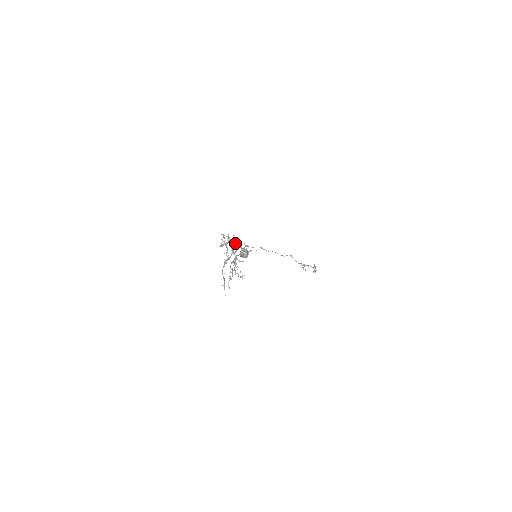
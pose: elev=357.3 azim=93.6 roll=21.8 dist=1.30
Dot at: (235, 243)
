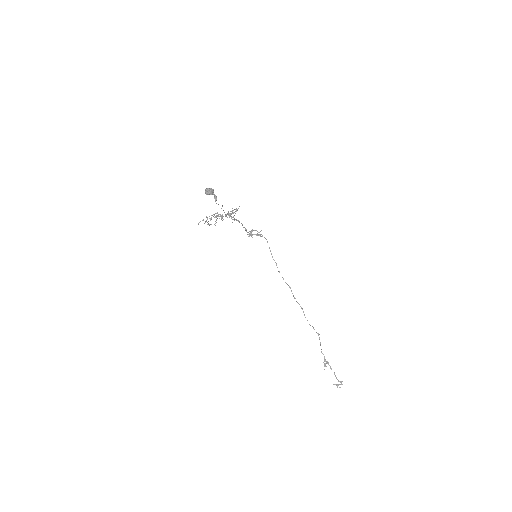
Dot at: occluded
